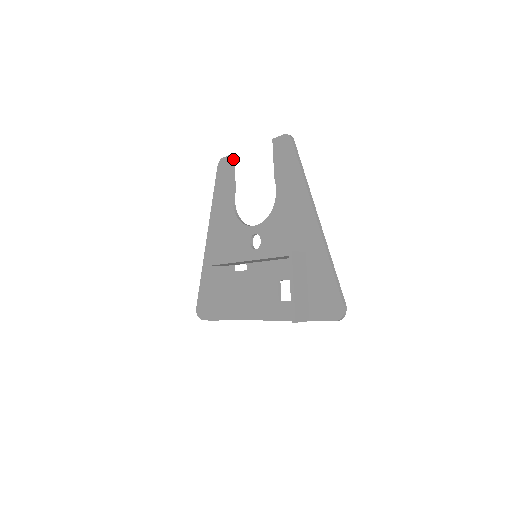
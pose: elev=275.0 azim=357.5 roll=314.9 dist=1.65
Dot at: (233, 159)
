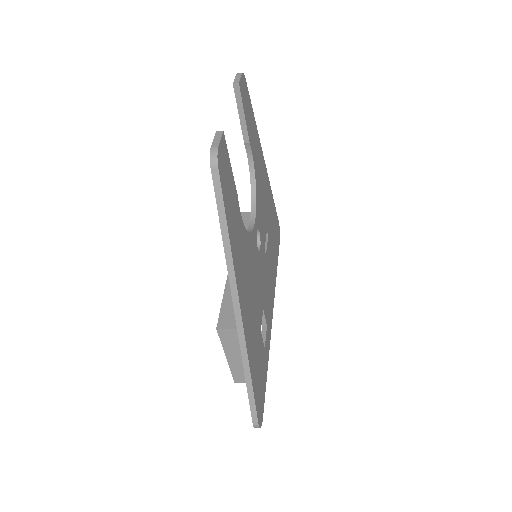
Dot at: (237, 91)
